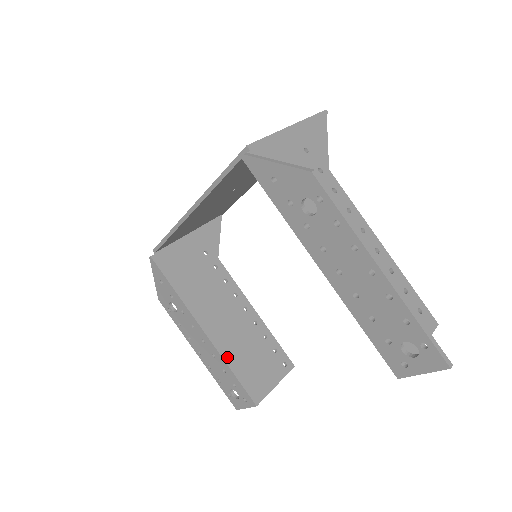
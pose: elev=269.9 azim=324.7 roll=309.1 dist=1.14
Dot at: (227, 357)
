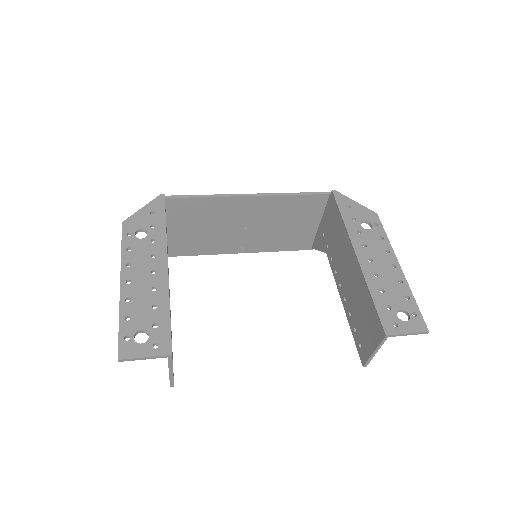
Dot at: occluded
